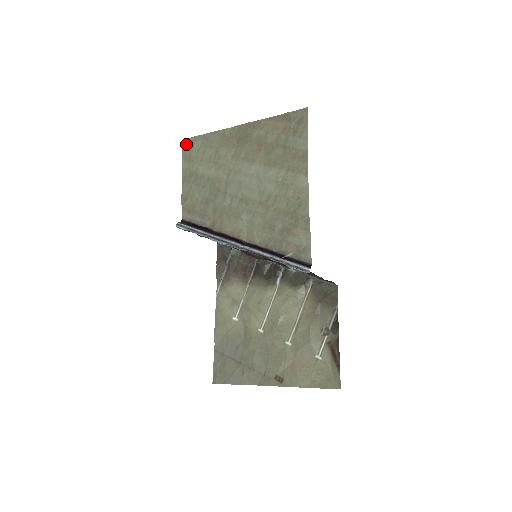
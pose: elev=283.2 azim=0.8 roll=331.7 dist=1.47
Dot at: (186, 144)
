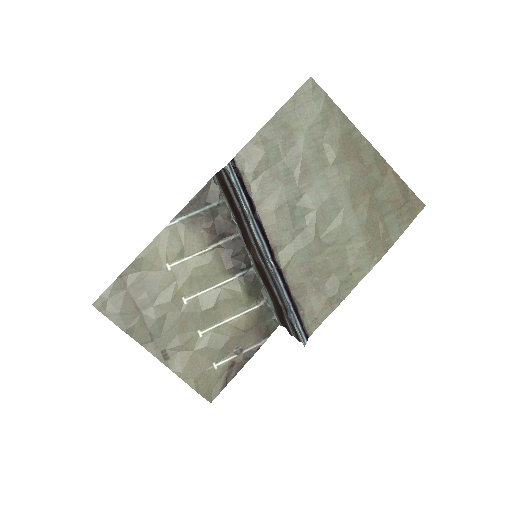
Dot at: (311, 87)
